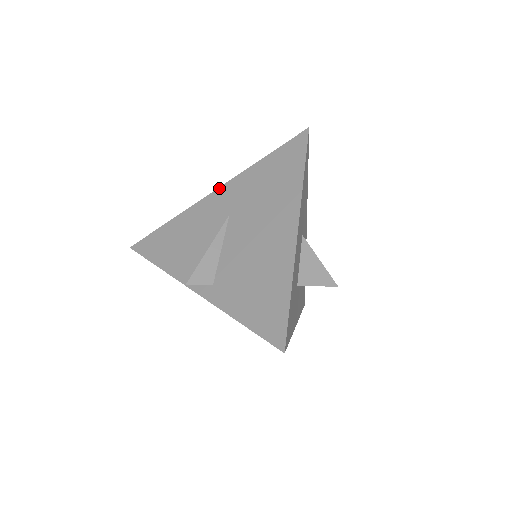
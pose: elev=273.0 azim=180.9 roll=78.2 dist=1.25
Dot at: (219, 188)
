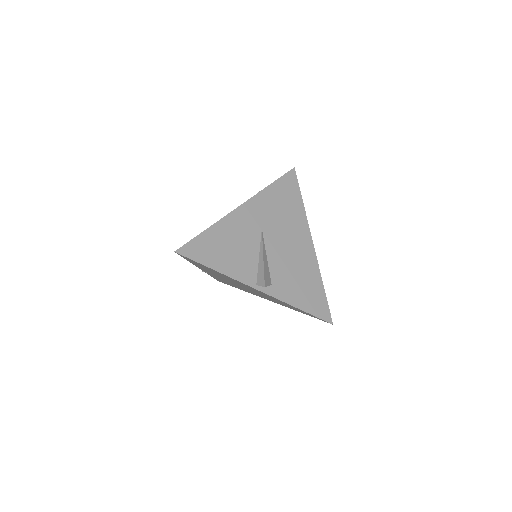
Dot at: (244, 204)
